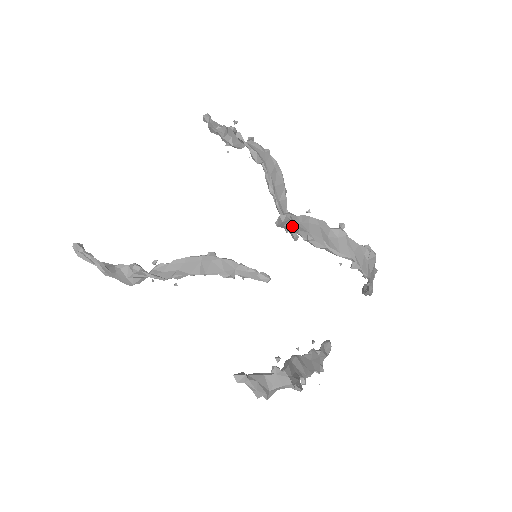
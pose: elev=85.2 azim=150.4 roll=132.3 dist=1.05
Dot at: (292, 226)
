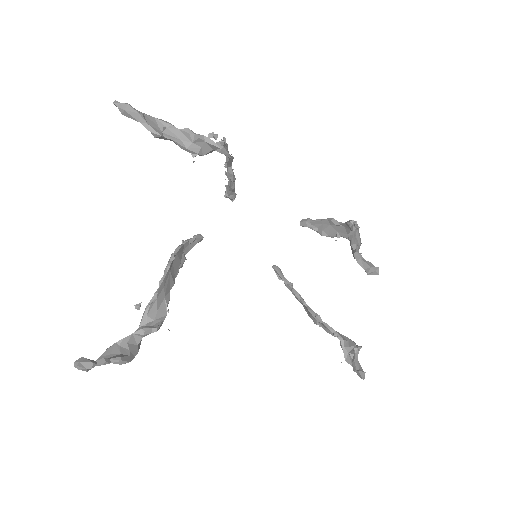
Dot at: occluded
